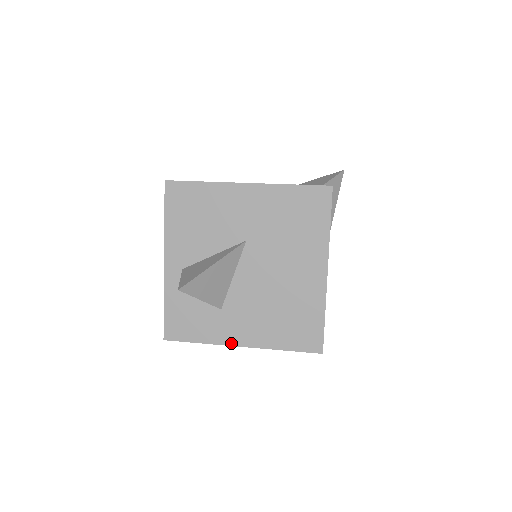
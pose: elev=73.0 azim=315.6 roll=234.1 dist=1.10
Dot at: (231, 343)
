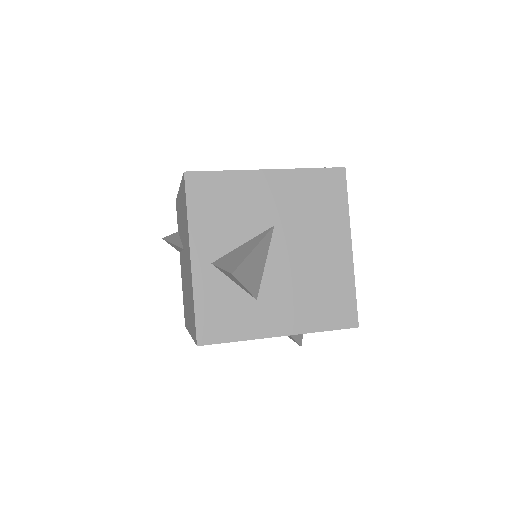
Dot at: (271, 334)
